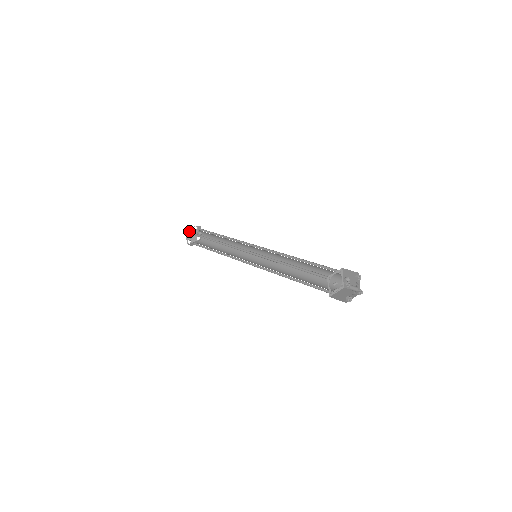
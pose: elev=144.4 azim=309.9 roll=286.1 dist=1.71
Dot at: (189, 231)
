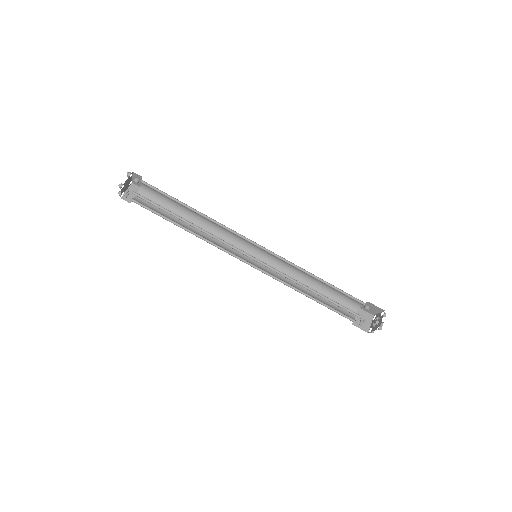
Dot at: (125, 183)
